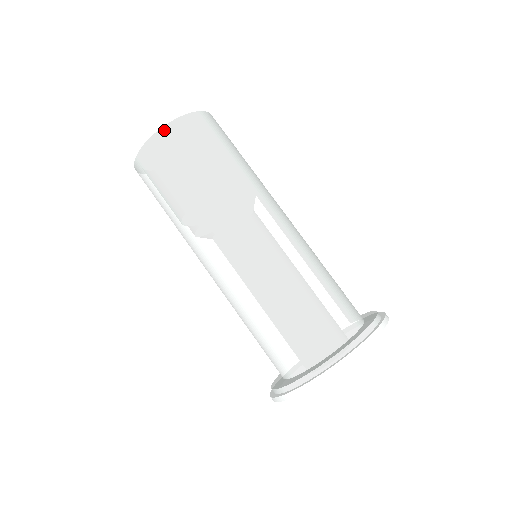
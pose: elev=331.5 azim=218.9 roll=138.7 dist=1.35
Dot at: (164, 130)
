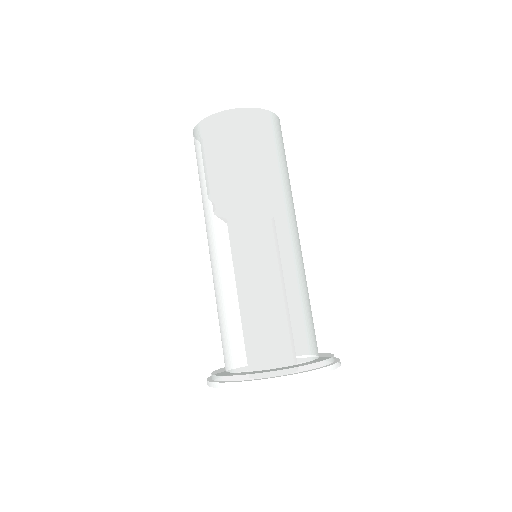
Dot at: (220, 115)
